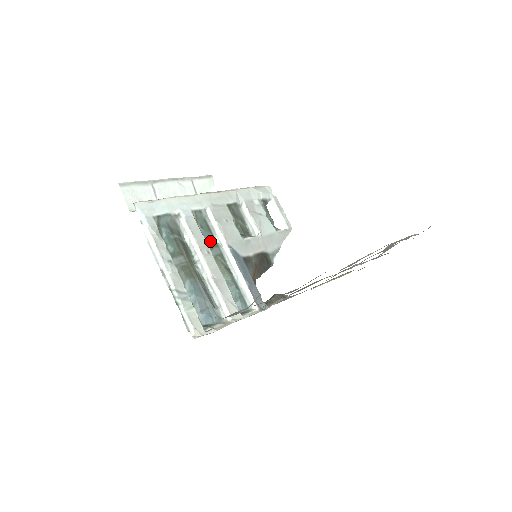
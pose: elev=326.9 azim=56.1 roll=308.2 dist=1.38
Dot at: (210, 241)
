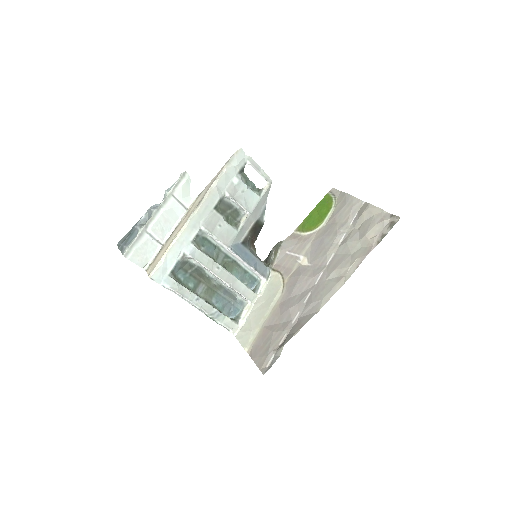
Dot at: (214, 251)
